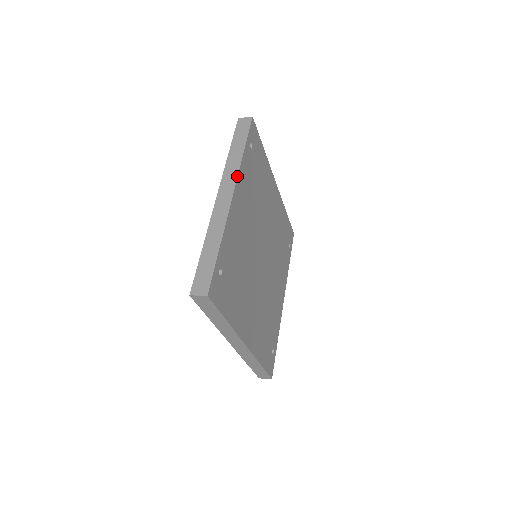
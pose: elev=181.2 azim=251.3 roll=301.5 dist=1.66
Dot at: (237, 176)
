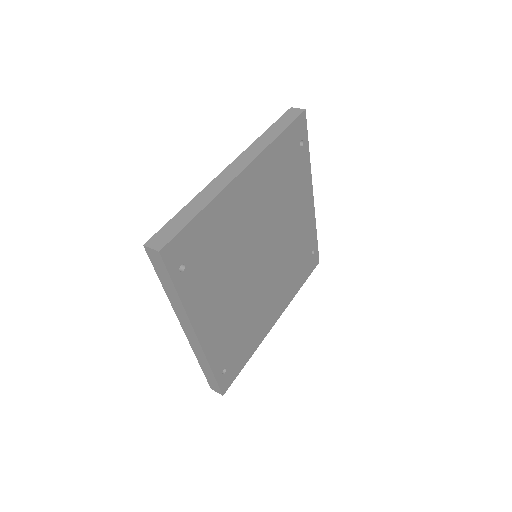
Dot at: (190, 322)
